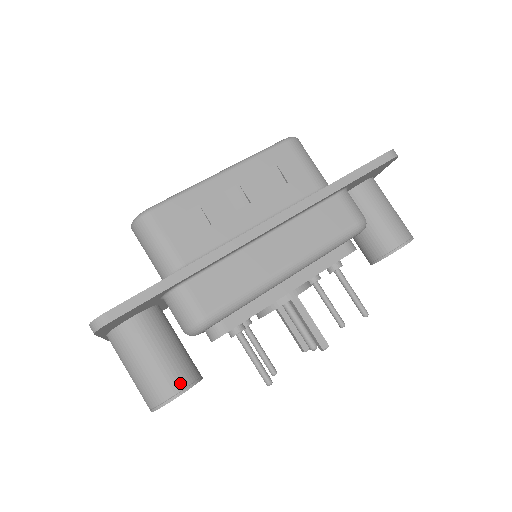
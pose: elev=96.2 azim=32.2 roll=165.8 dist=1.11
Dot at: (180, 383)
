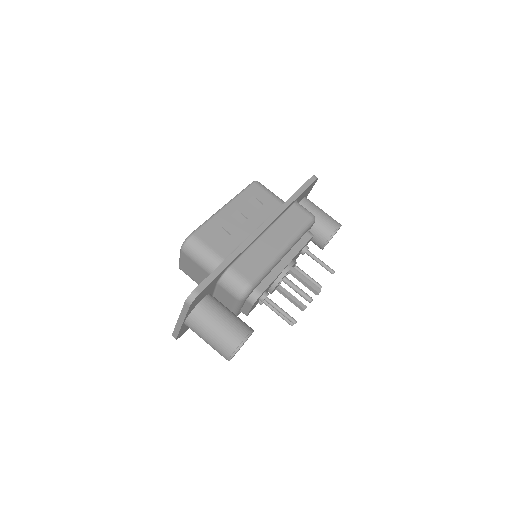
Dot at: (245, 331)
